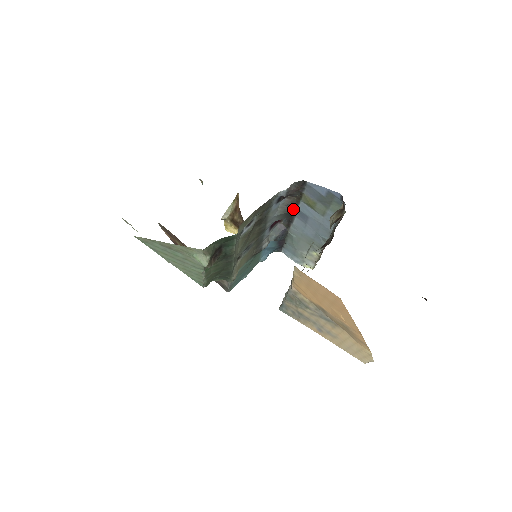
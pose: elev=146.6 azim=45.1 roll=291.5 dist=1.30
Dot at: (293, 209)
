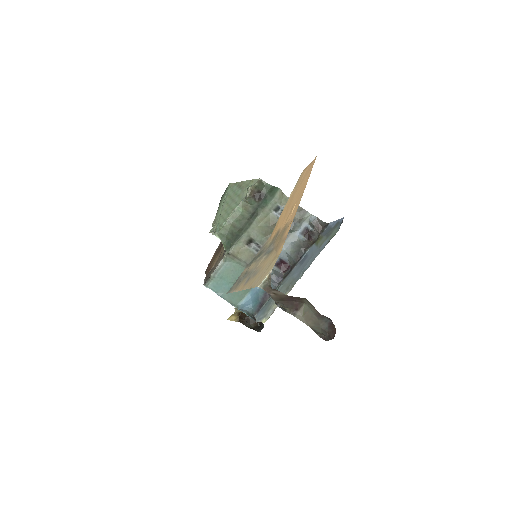
Dot at: (304, 251)
